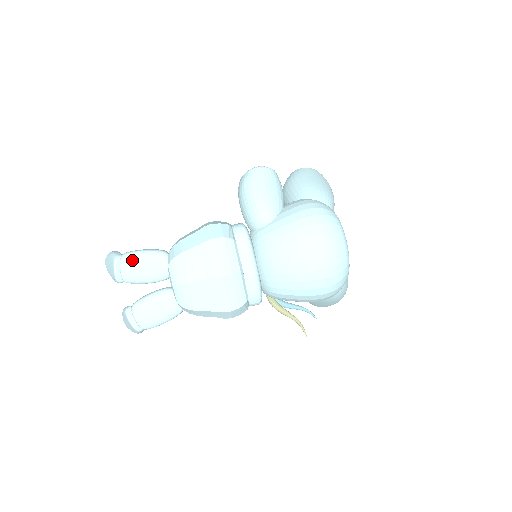
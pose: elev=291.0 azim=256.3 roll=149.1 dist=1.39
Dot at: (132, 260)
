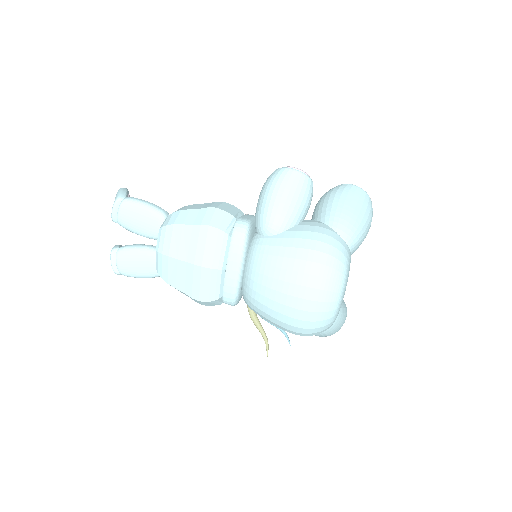
Dot at: (131, 208)
